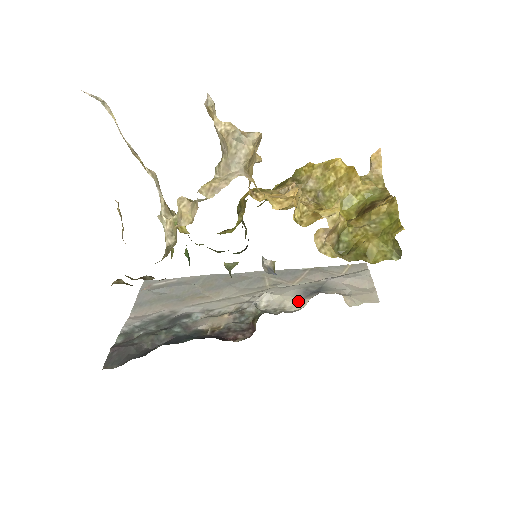
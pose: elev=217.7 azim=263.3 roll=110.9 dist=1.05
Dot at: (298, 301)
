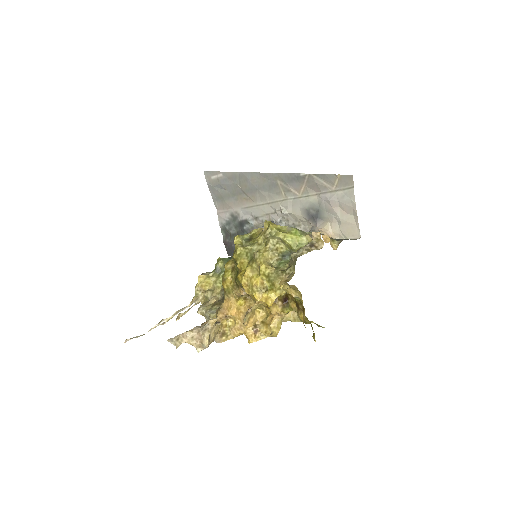
Dot at: (306, 221)
